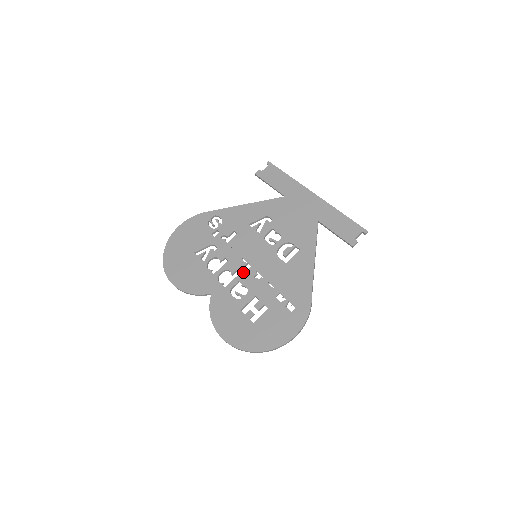
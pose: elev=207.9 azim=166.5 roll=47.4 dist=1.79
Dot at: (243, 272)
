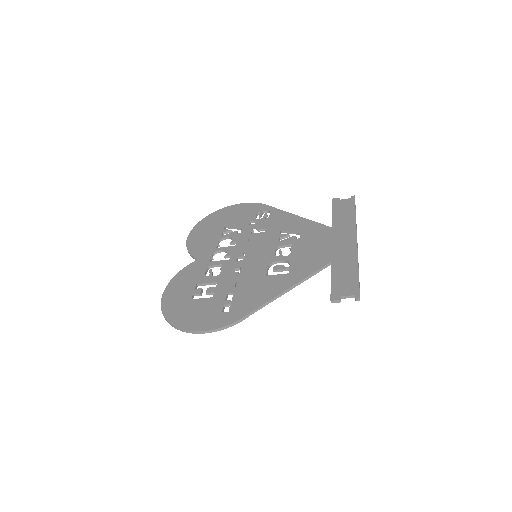
Dot at: (233, 260)
